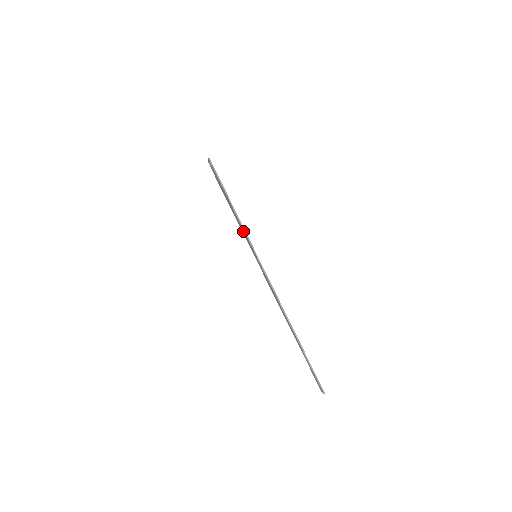
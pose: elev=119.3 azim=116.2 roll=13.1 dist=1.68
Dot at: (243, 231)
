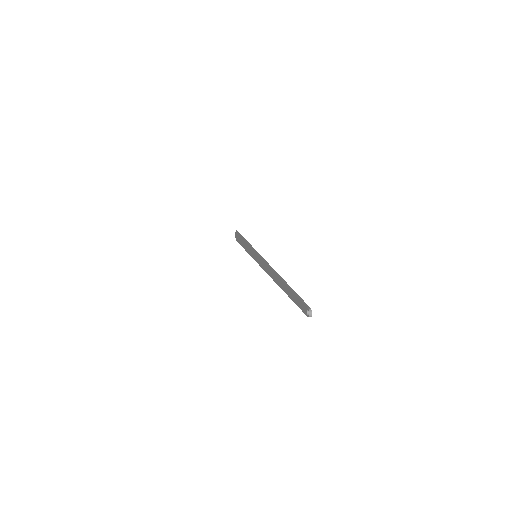
Dot at: (249, 248)
